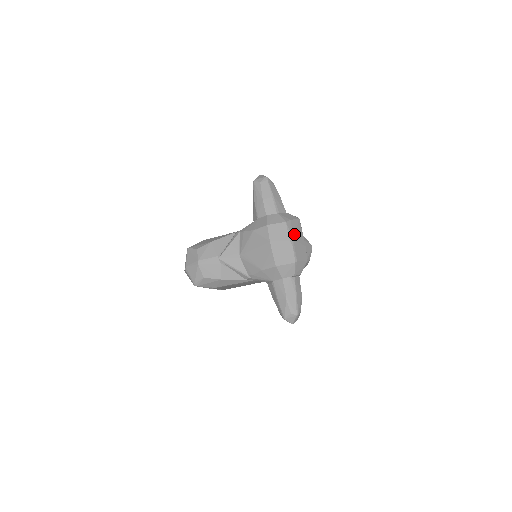
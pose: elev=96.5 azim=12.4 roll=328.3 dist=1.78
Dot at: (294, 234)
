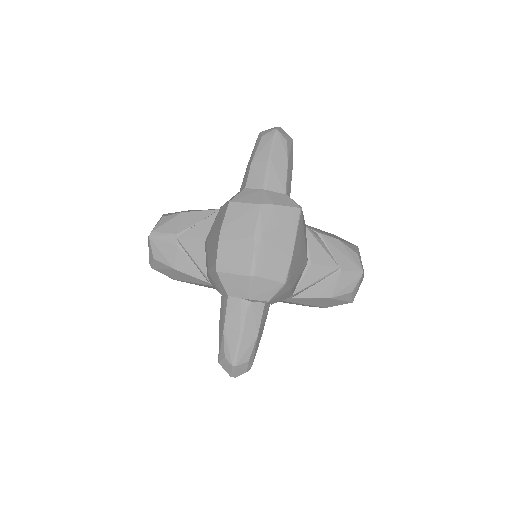
Dot at: (269, 229)
